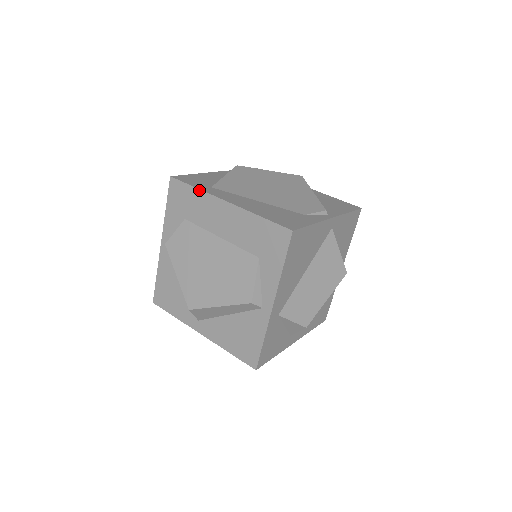
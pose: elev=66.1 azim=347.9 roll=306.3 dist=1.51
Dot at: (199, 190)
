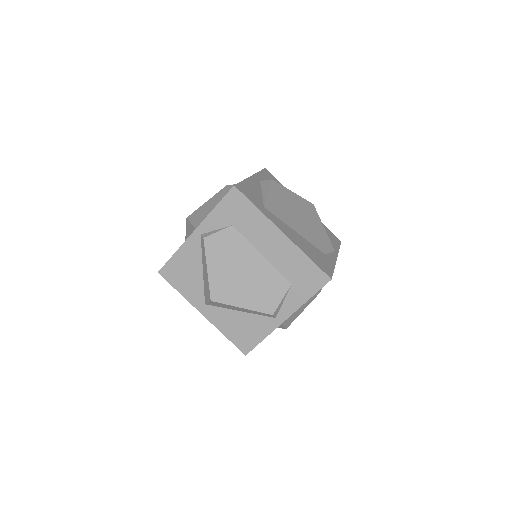
Dot at: (260, 211)
